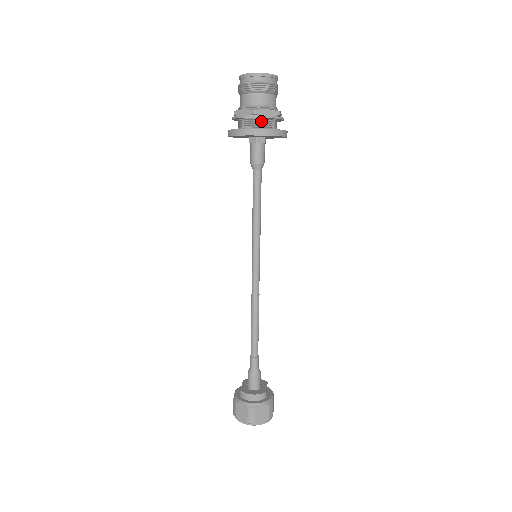
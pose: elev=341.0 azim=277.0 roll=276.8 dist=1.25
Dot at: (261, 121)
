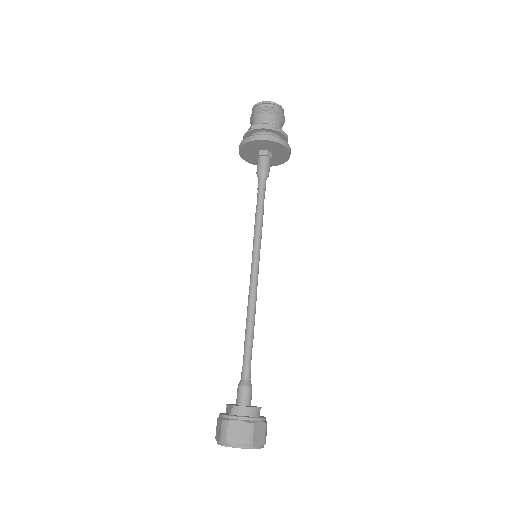
Dot at: (276, 136)
